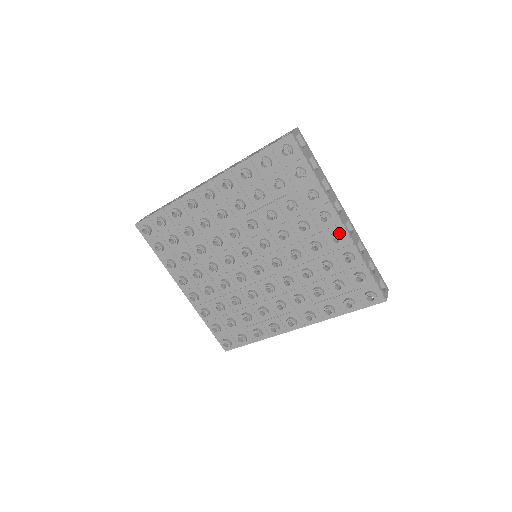
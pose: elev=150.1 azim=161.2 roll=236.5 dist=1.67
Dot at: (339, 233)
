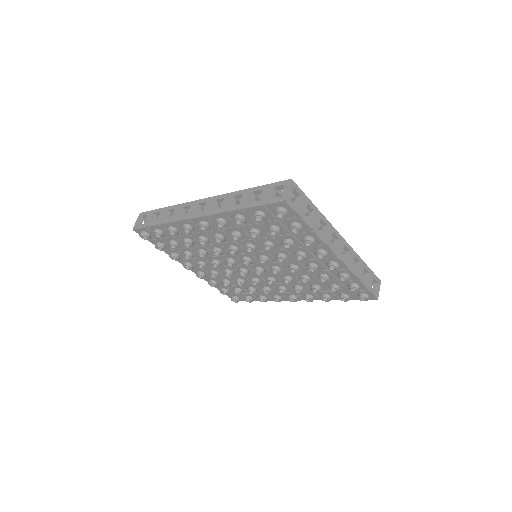
Dot at: (335, 264)
